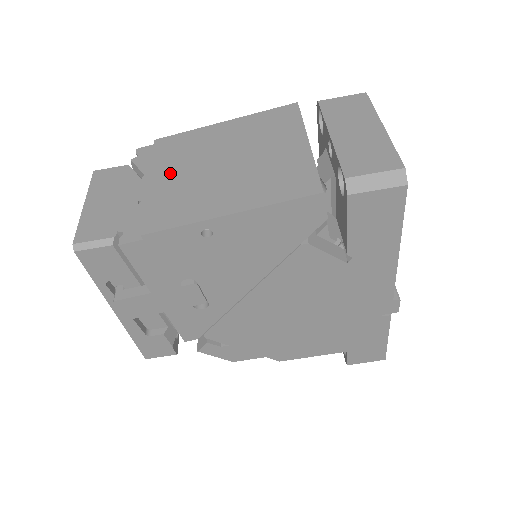
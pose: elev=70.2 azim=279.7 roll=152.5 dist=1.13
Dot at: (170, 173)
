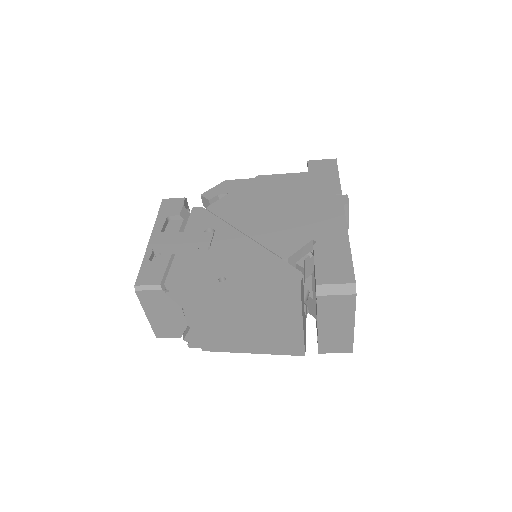
Dot at: (206, 320)
